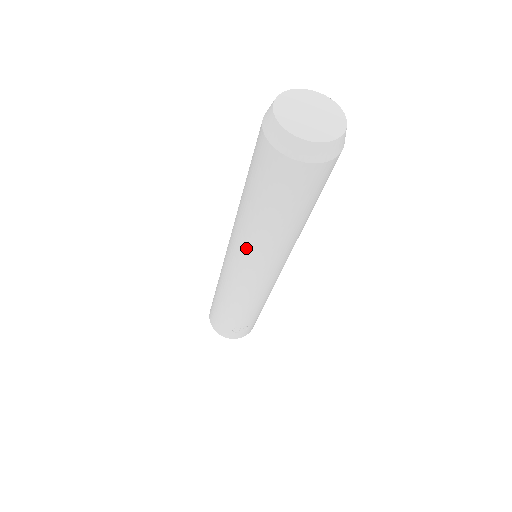
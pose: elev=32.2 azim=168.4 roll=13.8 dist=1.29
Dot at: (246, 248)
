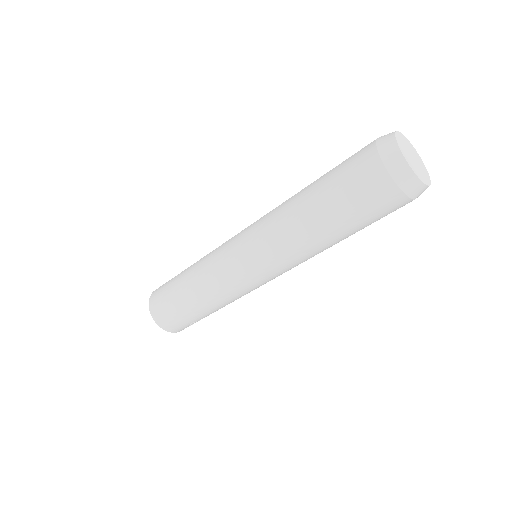
Dot at: (288, 257)
